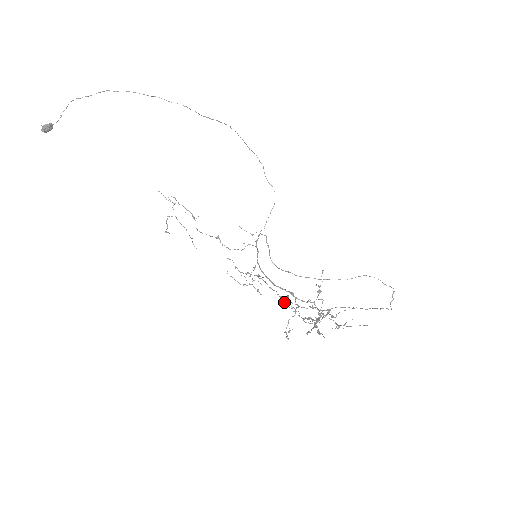
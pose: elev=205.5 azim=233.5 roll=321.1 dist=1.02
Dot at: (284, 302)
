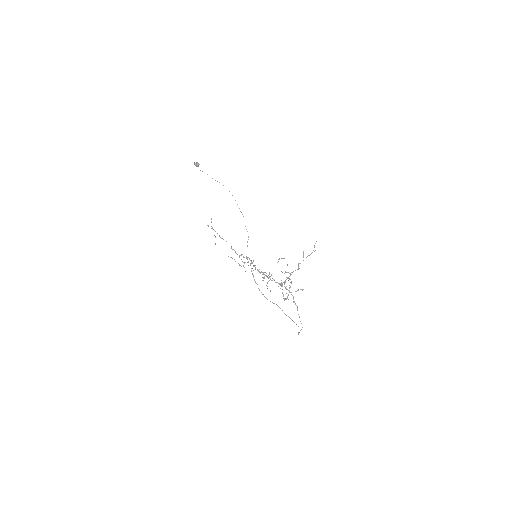
Dot at: (278, 259)
